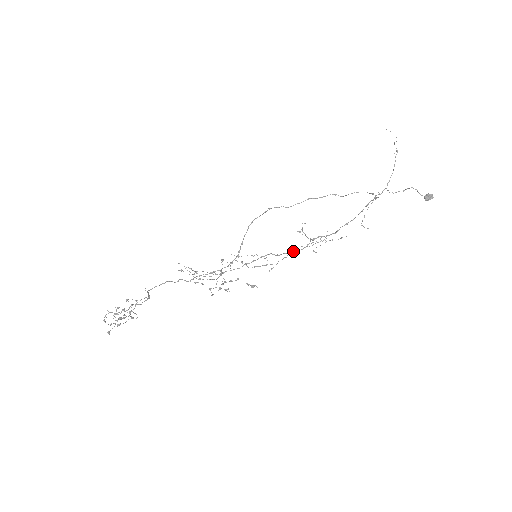
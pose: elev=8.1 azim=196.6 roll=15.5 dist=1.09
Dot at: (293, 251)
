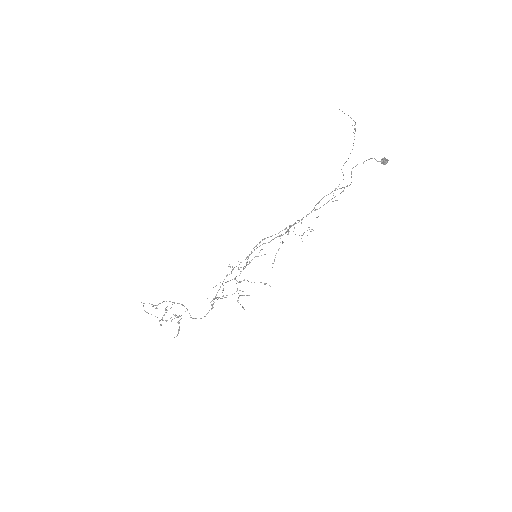
Dot at: (281, 235)
